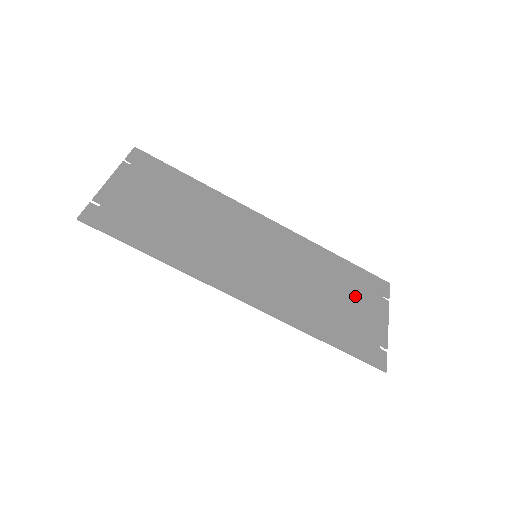
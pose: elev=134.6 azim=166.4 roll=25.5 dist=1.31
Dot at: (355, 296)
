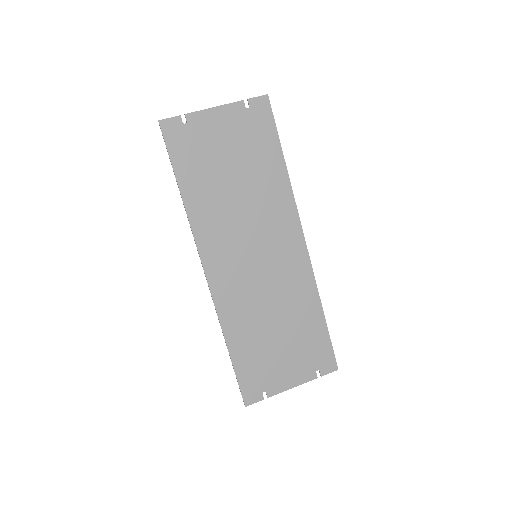
Dot at: (294, 349)
